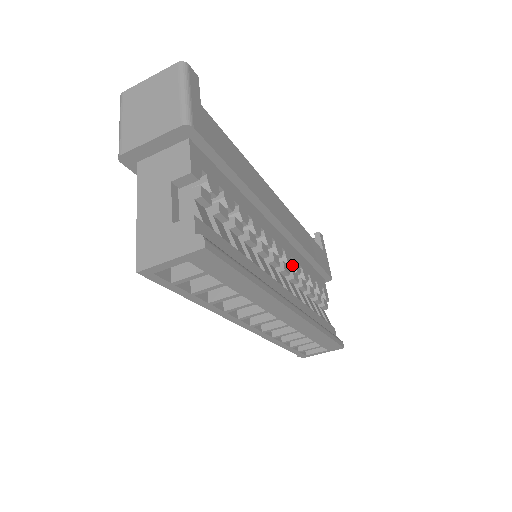
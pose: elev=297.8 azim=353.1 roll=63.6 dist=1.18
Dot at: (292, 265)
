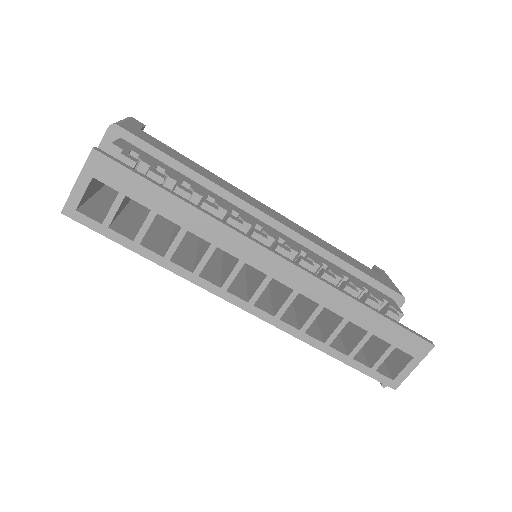
Dot at: occluded
